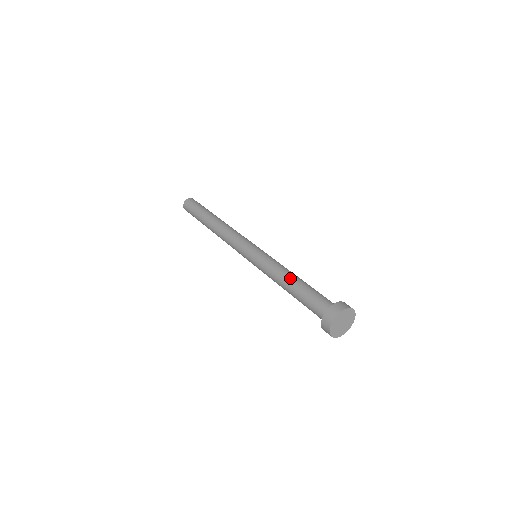
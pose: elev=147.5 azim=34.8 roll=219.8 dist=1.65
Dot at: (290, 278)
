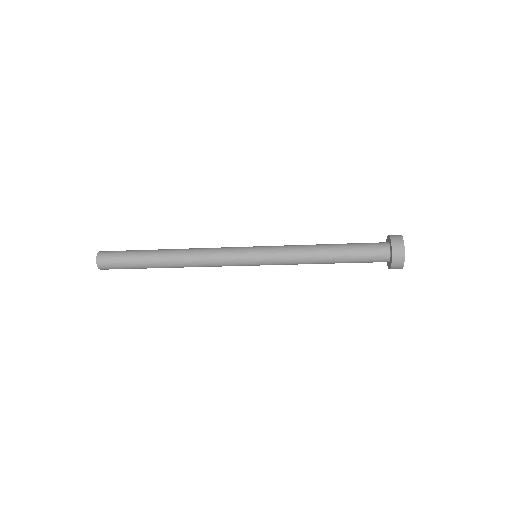
Dot at: (323, 244)
